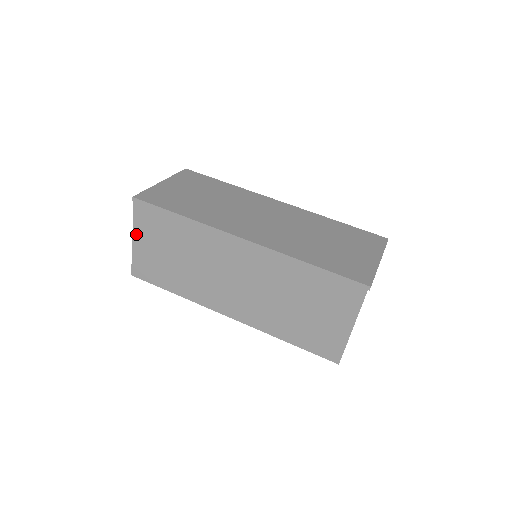
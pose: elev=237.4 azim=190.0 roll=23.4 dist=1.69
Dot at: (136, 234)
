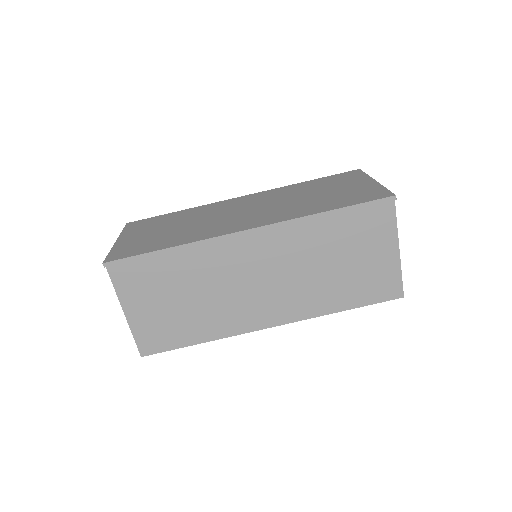
Dot at: (126, 304)
